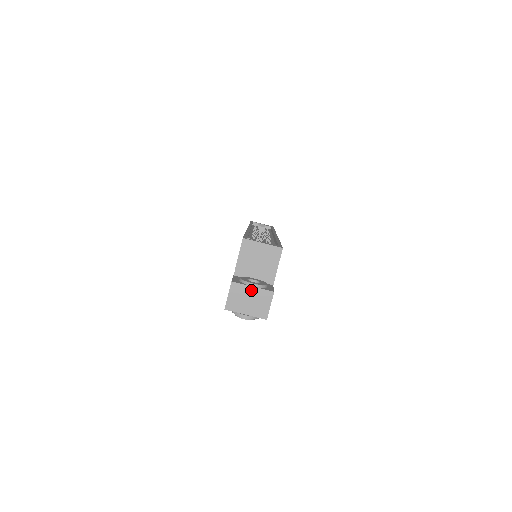
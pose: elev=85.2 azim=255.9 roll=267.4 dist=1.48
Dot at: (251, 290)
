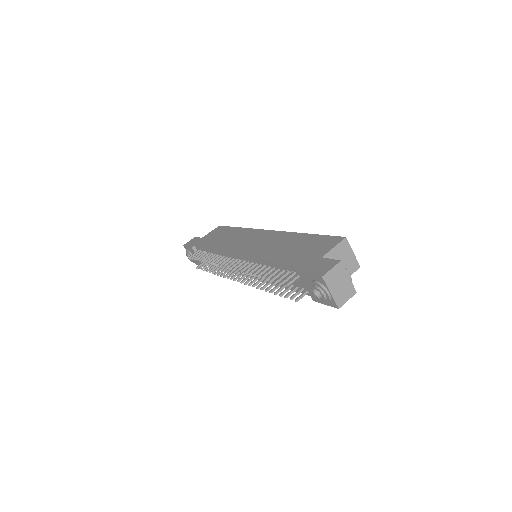
Dot at: (346, 278)
